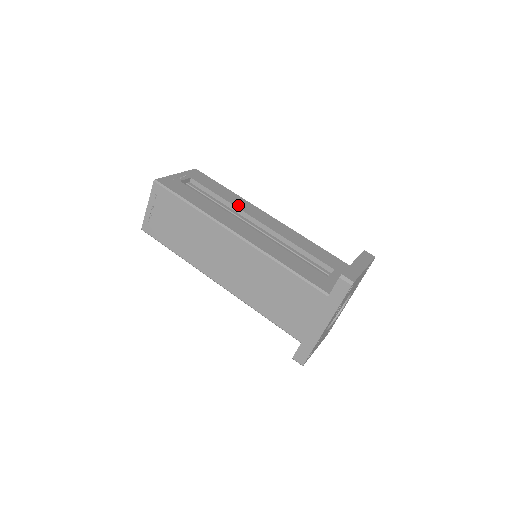
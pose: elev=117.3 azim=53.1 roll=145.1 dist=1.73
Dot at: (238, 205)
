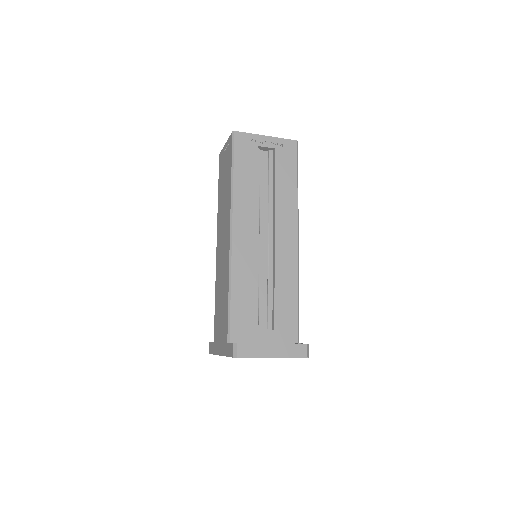
Dot at: (280, 206)
